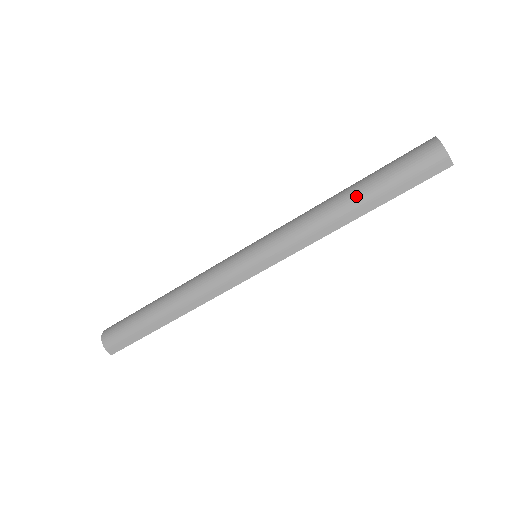
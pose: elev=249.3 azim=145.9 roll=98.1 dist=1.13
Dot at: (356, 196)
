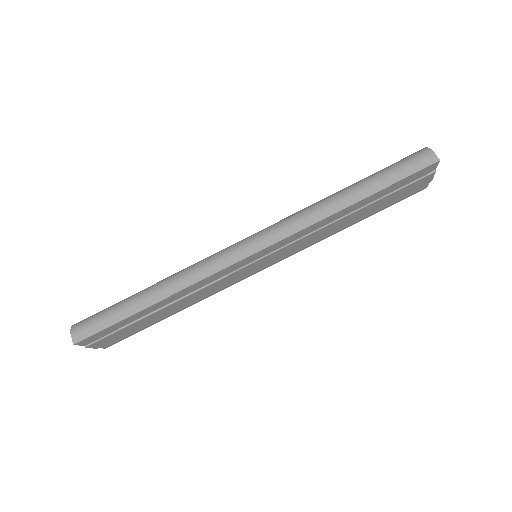
Dot at: (355, 185)
